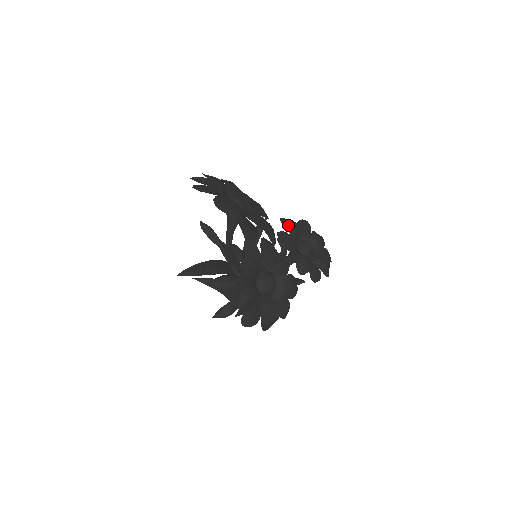
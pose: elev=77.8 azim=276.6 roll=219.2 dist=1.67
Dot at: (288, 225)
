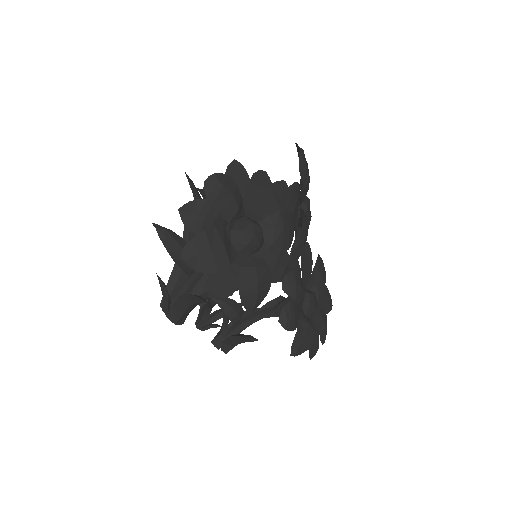
Dot at: (321, 263)
